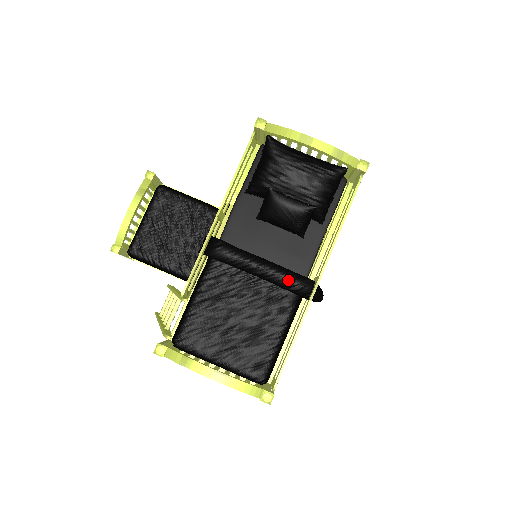
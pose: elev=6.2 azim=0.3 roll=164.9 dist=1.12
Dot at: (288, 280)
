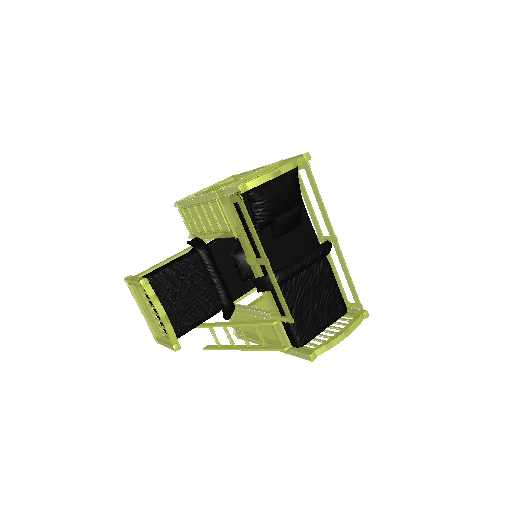
Dot at: (321, 254)
